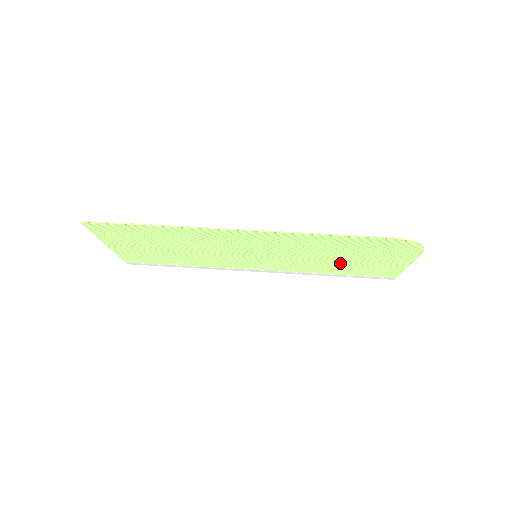
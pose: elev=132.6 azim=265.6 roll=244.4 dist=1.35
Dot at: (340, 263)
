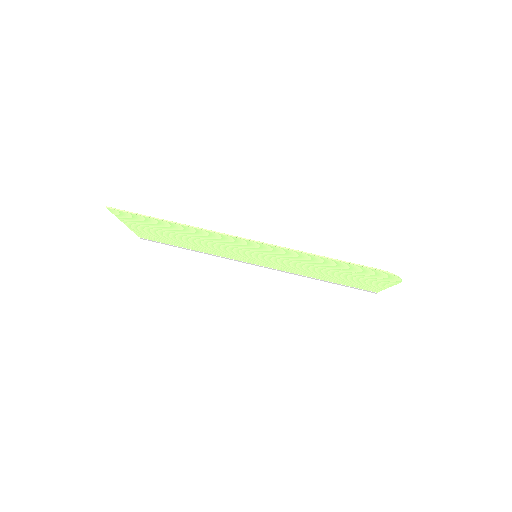
Dot at: (329, 274)
